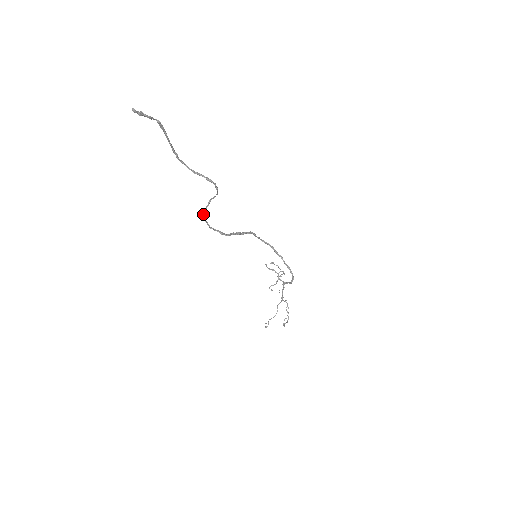
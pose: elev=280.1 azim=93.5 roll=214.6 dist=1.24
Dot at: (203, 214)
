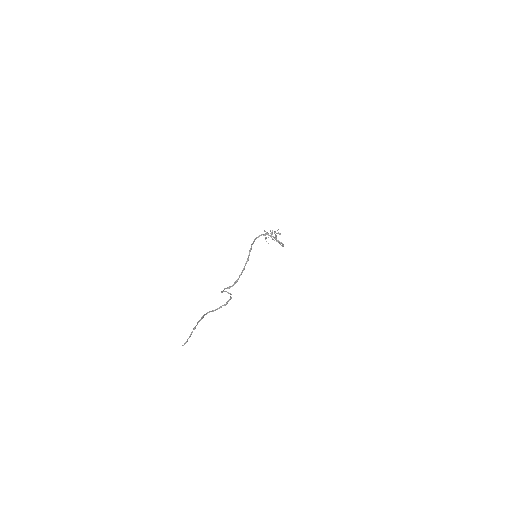
Dot at: occluded
